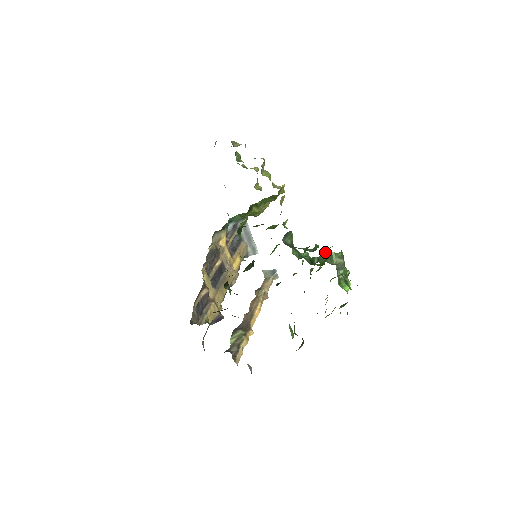
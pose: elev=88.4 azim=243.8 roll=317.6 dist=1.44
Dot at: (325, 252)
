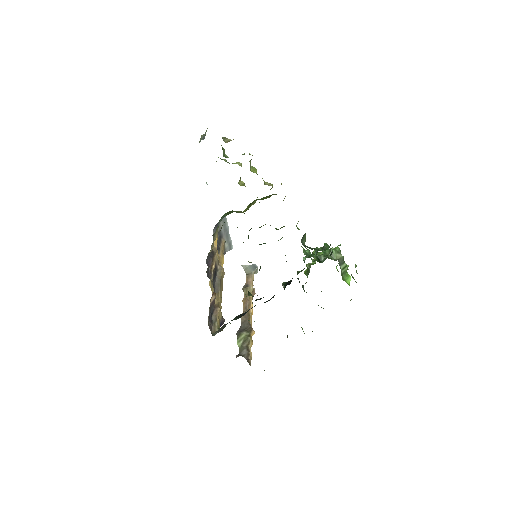
Dot at: (332, 250)
